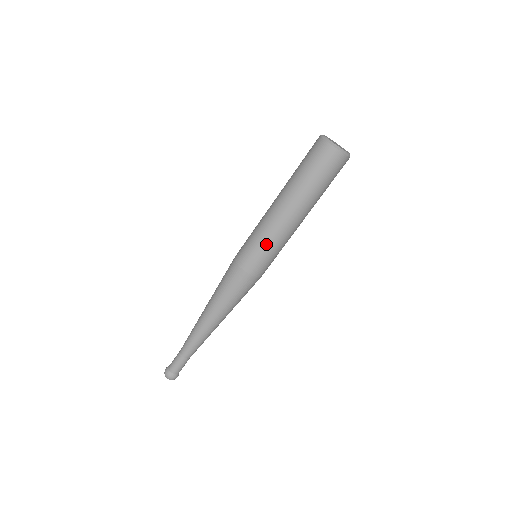
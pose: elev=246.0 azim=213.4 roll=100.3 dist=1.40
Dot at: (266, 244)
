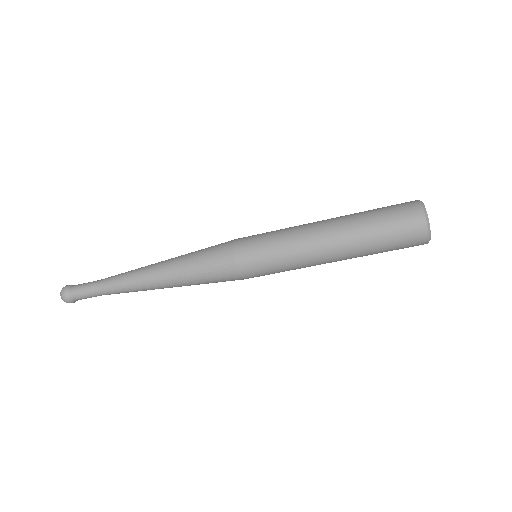
Dot at: (281, 260)
